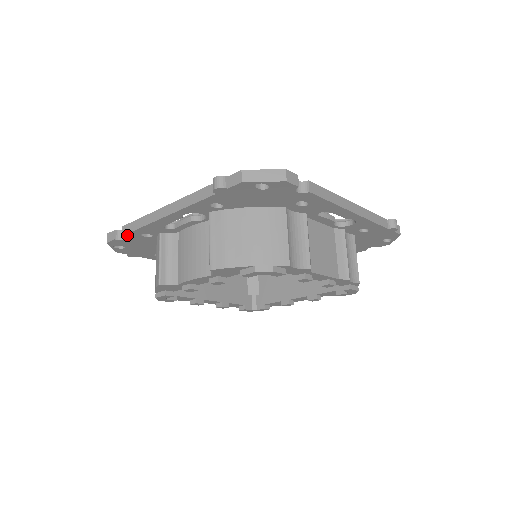
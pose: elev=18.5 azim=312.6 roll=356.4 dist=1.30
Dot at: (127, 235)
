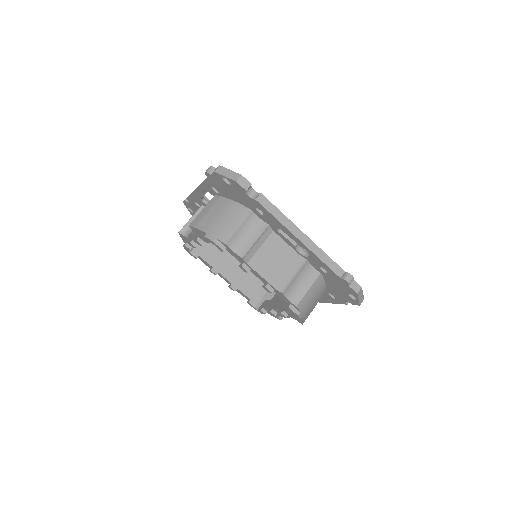
Dot at: (188, 199)
